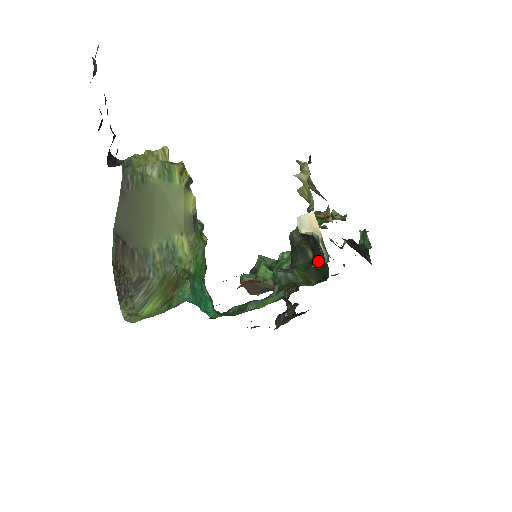
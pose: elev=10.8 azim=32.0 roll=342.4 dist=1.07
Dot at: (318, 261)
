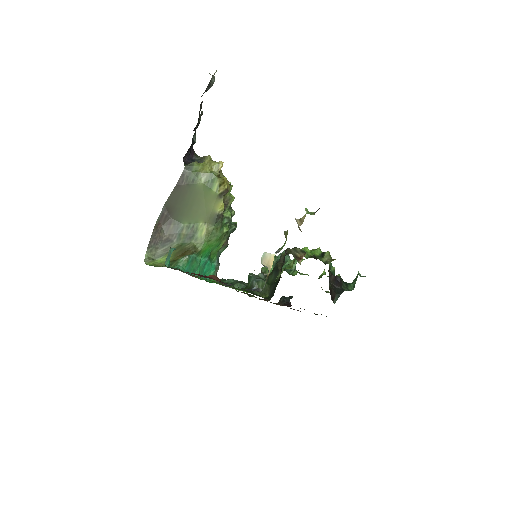
Dot at: (277, 284)
